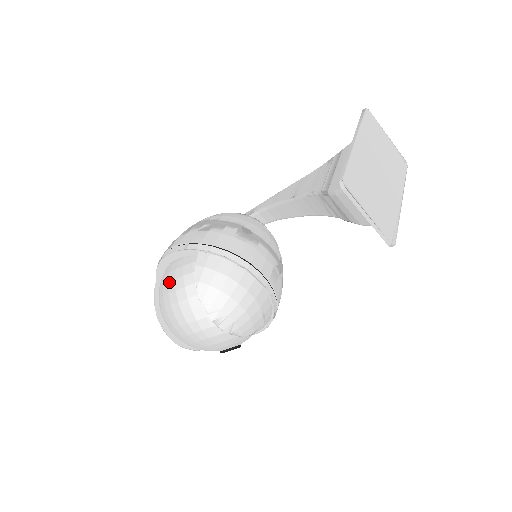
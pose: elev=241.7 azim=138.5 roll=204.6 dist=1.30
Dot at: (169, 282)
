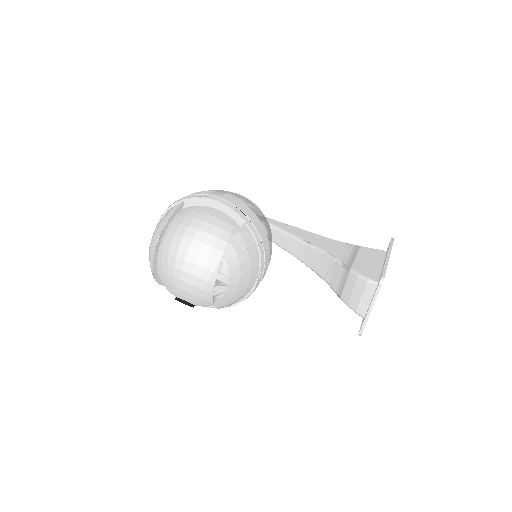
Dot at: (205, 222)
